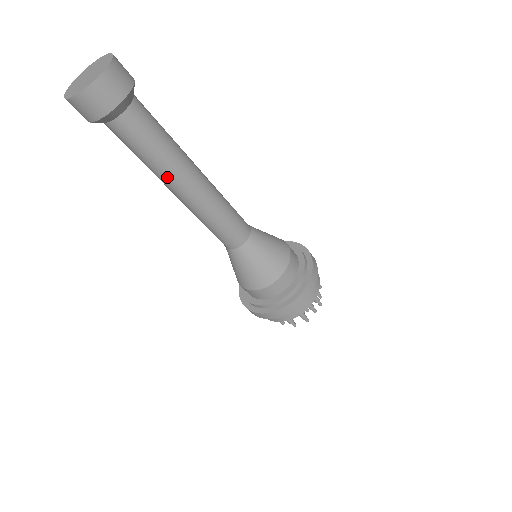
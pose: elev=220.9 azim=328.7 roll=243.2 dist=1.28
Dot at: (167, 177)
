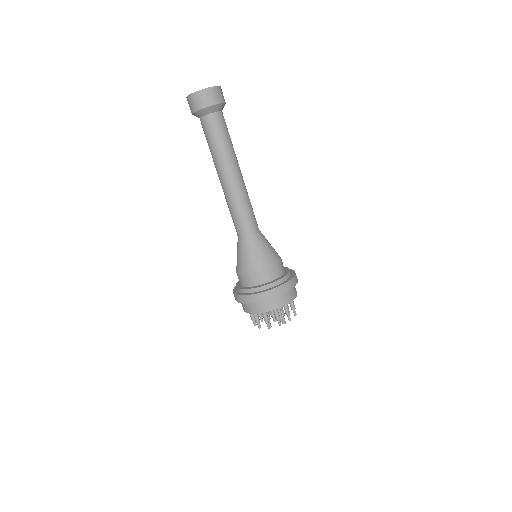
Dot at: (233, 158)
